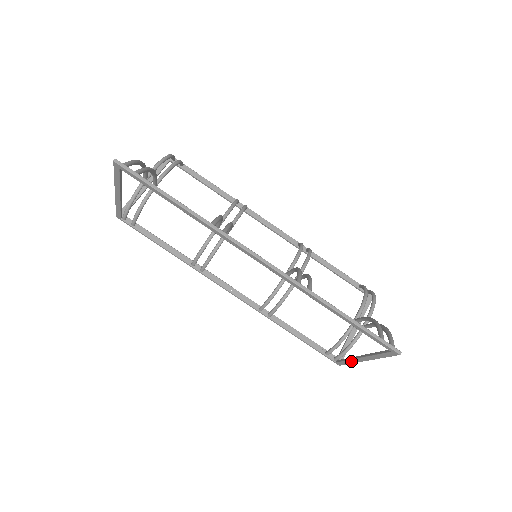
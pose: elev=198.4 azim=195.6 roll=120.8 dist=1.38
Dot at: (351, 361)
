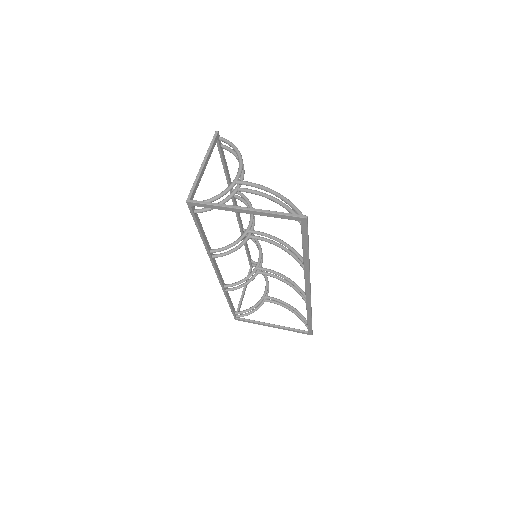
Dot at: (257, 323)
